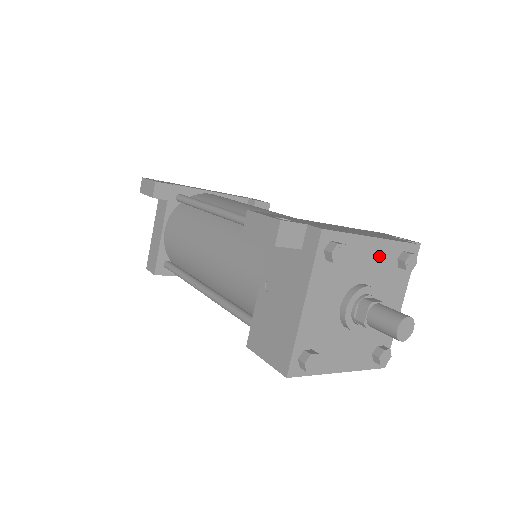
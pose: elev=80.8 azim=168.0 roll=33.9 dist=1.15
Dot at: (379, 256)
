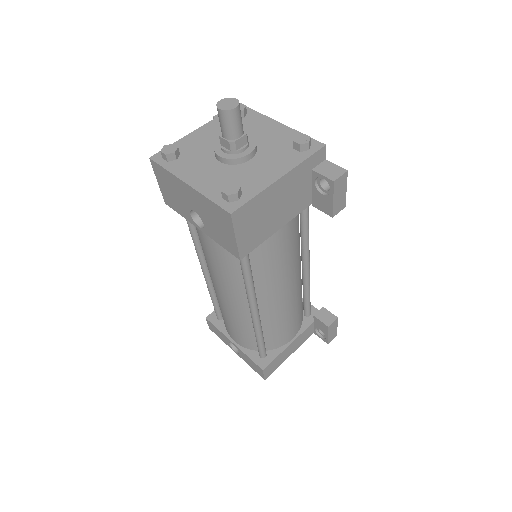
Dot at: (277, 134)
